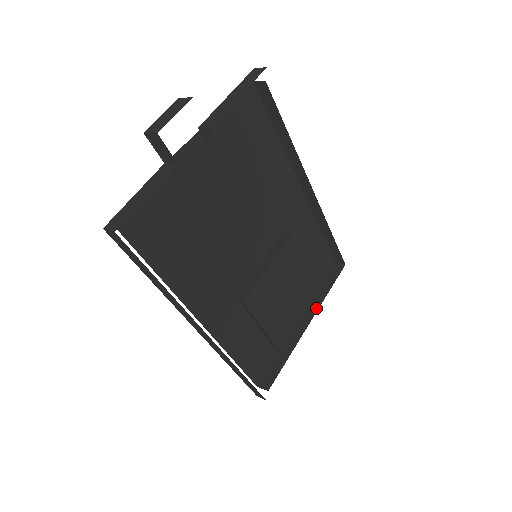
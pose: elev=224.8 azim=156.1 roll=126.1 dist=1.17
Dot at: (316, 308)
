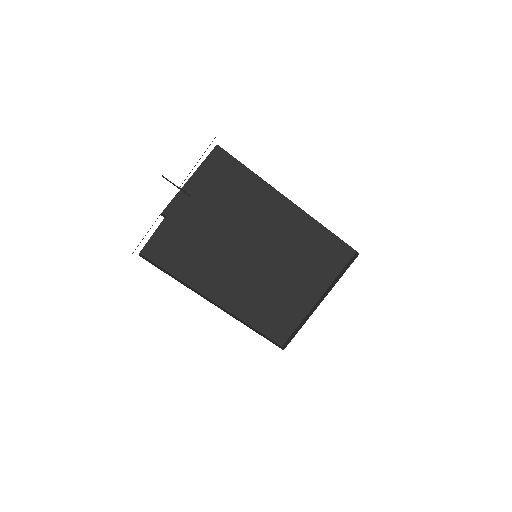
Dot at: (329, 291)
